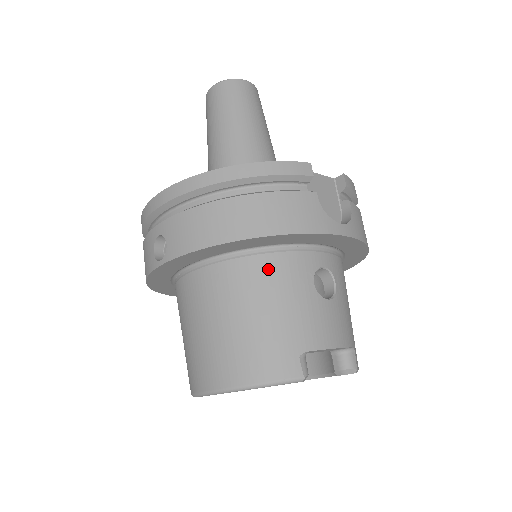
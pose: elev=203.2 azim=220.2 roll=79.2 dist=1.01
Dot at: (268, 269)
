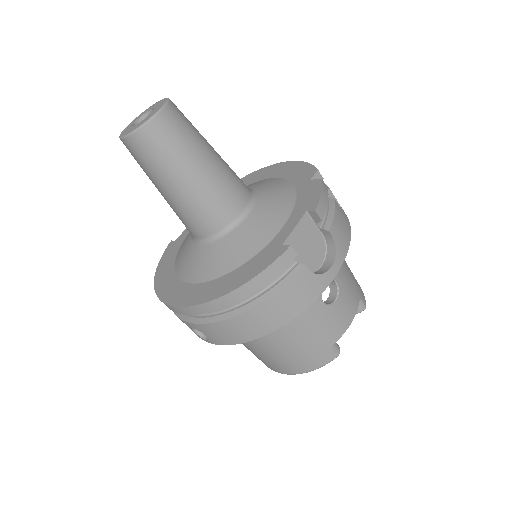
Dot at: occluded
